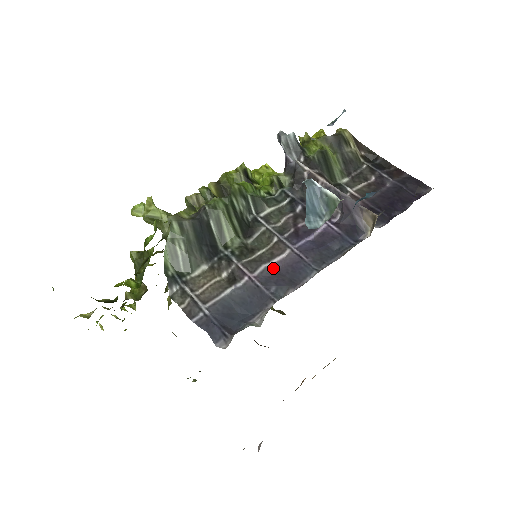
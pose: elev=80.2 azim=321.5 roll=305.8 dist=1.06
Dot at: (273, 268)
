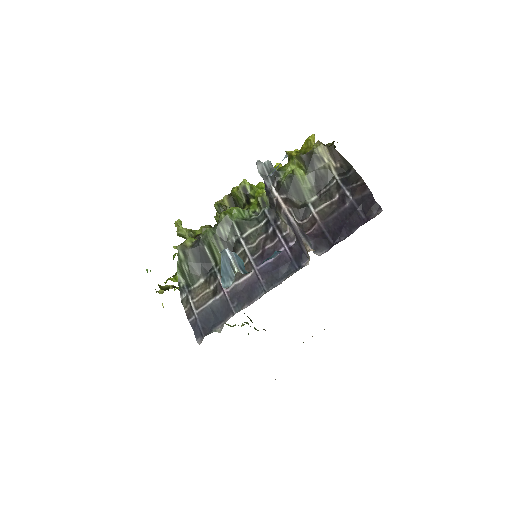
Dot at: (240, 286)
